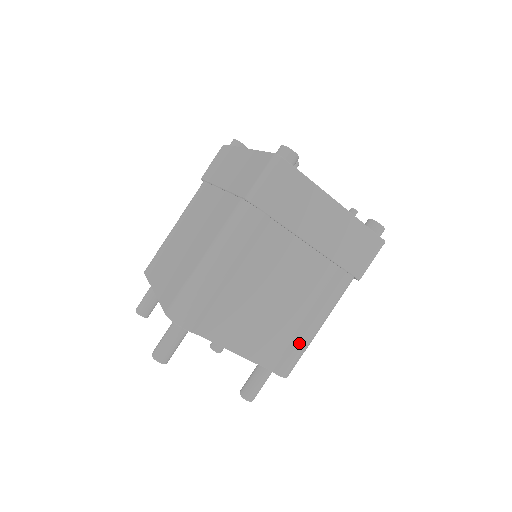
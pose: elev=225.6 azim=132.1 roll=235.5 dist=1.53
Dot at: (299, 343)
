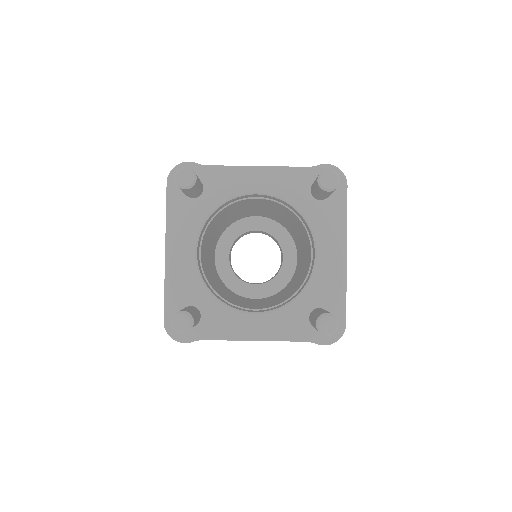
Dot at: occluded
